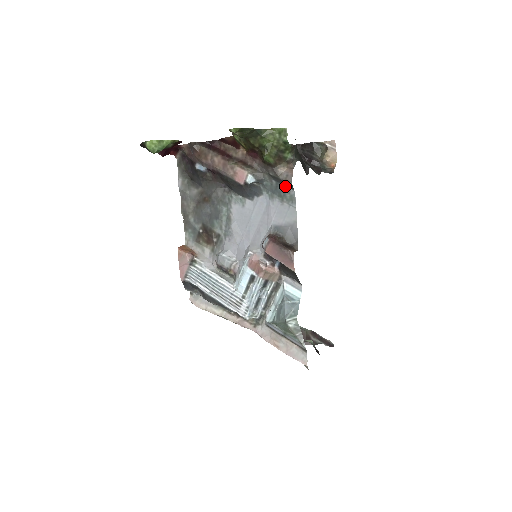
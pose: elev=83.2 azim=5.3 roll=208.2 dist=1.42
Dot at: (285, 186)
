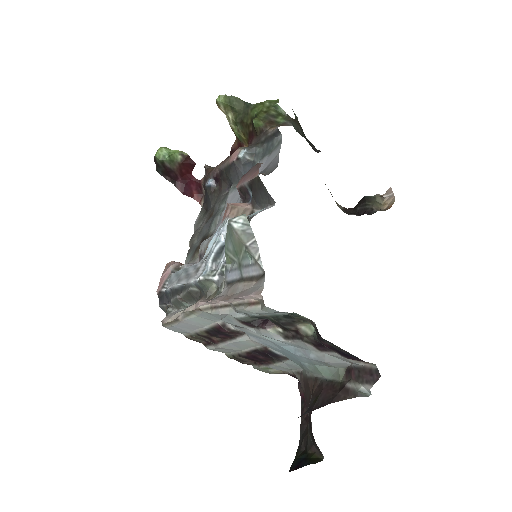
Dot at: (274, 139)
